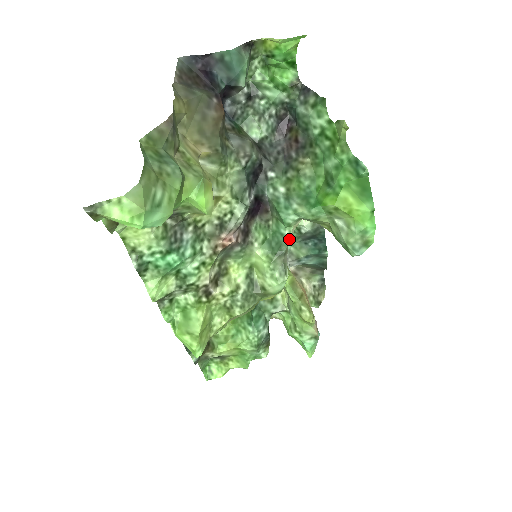
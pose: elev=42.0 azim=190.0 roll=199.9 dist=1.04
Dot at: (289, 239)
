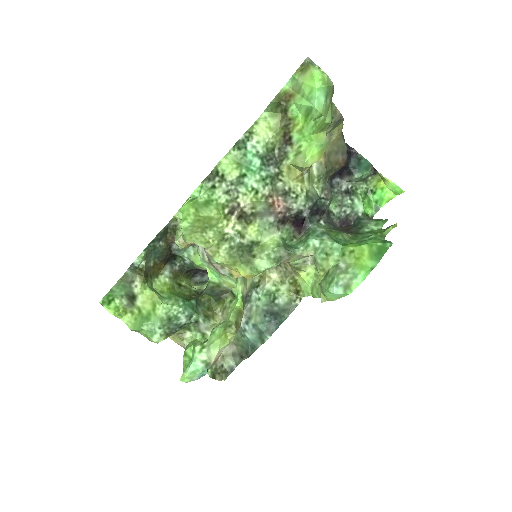
Dot at: (299, 252)
